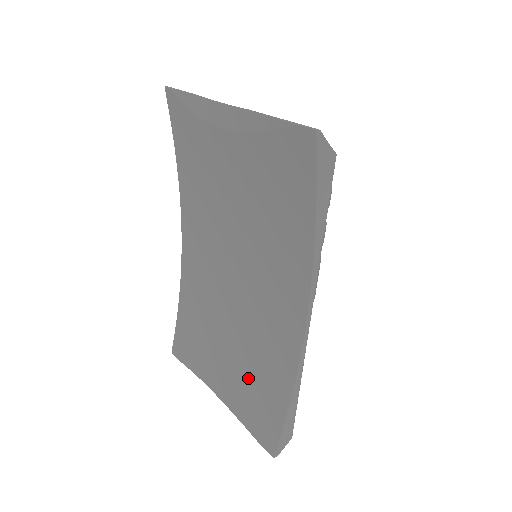
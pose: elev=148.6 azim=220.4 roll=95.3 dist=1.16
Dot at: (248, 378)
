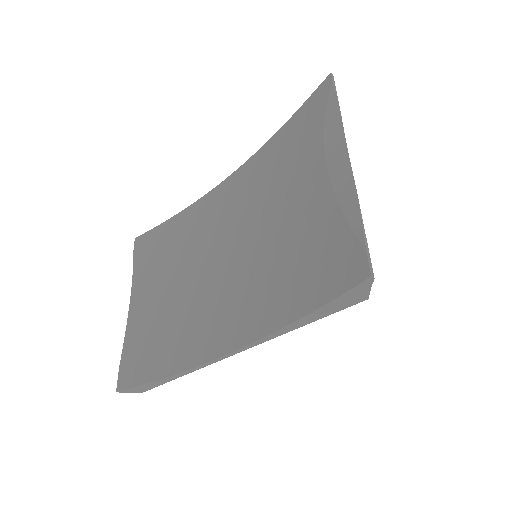
Dot at: (157, 326)
